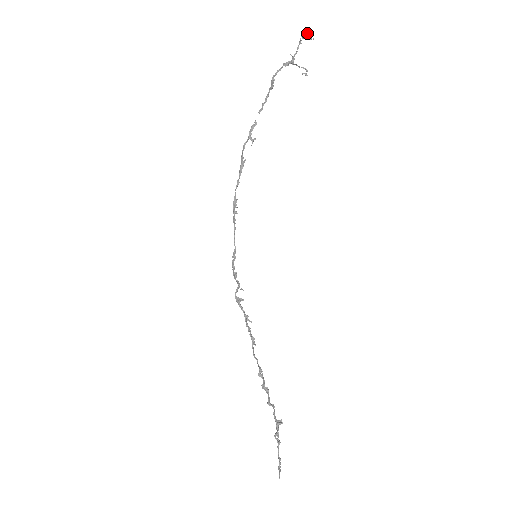
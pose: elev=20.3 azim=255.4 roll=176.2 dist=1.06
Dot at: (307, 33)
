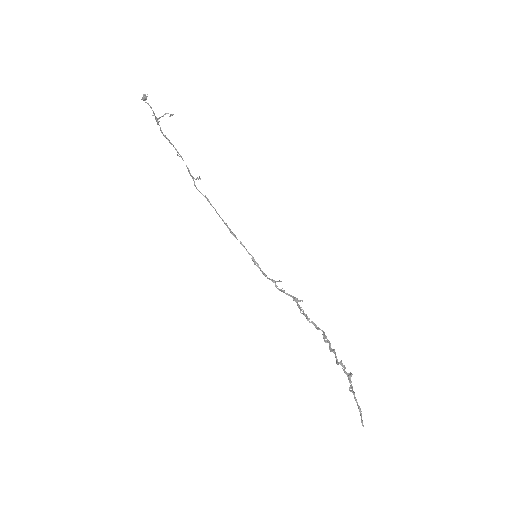
Dot at: (143, 96)
